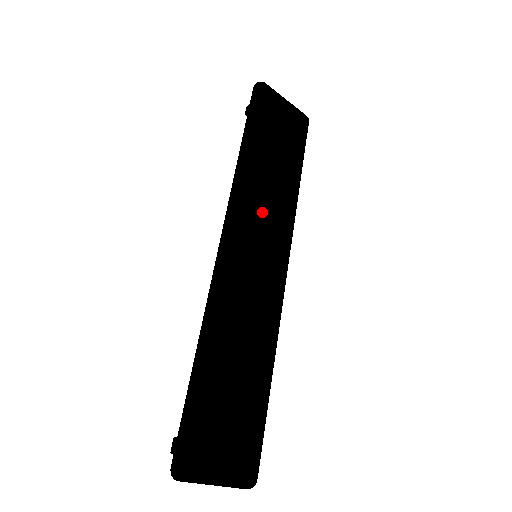
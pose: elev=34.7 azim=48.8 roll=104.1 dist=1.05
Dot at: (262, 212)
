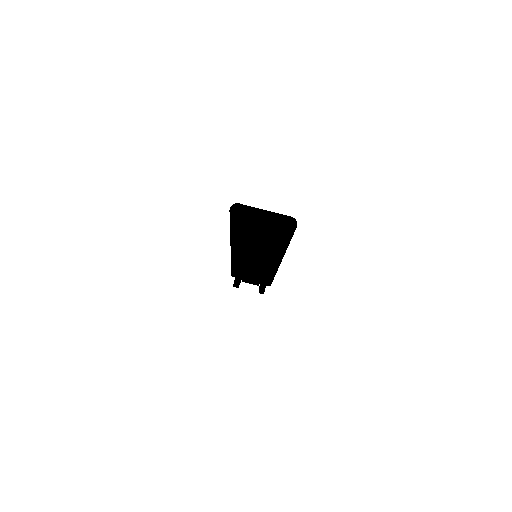
Dot at: occluded
